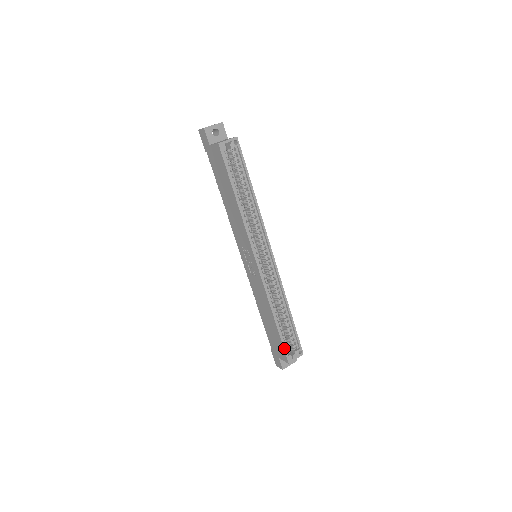
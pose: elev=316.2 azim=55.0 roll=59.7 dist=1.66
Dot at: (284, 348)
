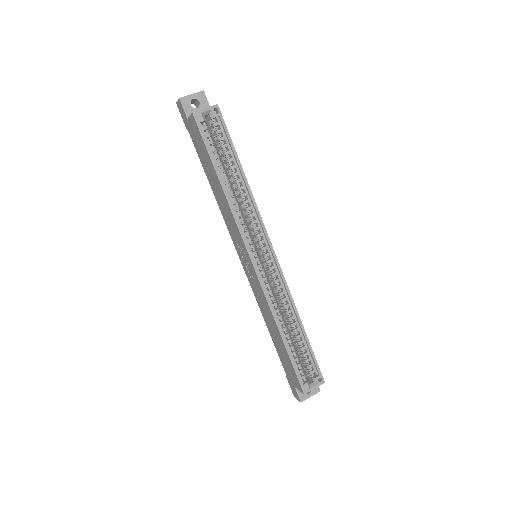
Dot at: (297, 374)
